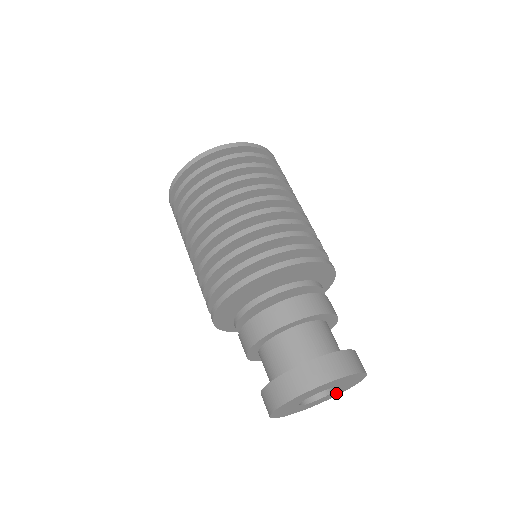
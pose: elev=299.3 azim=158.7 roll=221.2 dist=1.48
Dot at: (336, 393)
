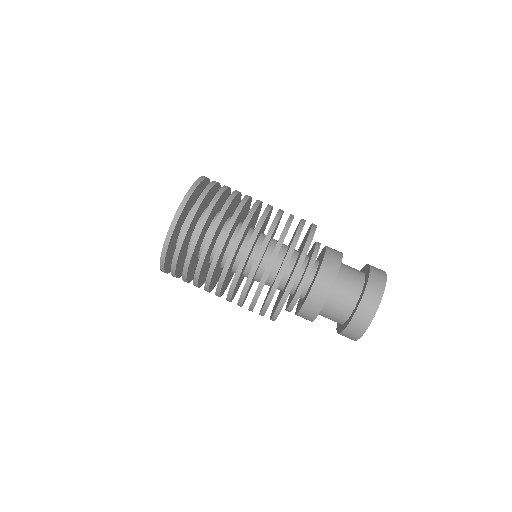
Dot at: occluded
